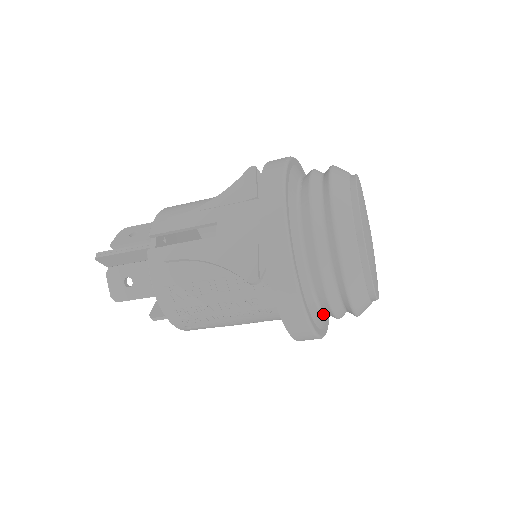
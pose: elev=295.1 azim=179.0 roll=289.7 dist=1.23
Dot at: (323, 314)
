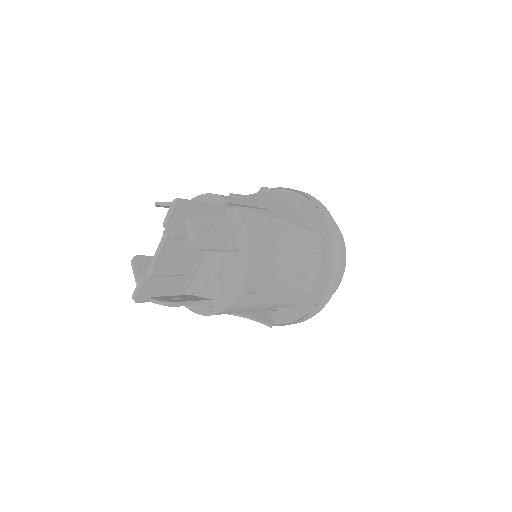
Dot at: occluded
